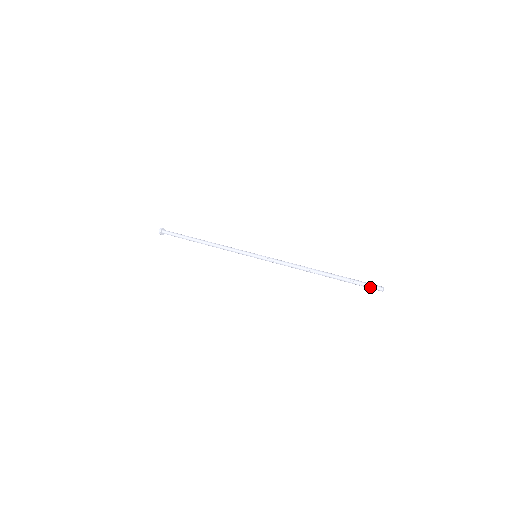
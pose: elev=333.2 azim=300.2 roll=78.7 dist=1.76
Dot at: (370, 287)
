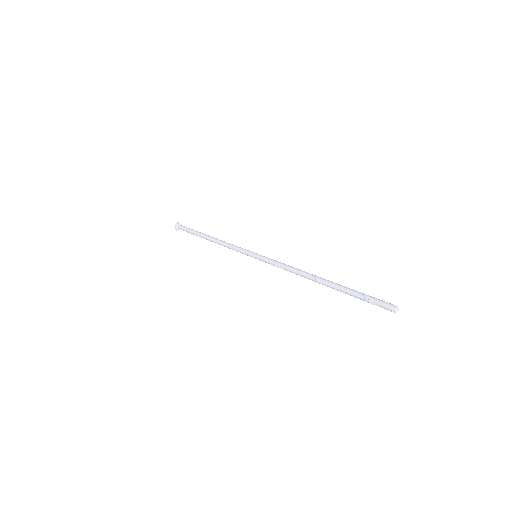
Dot at: (380, 301)
